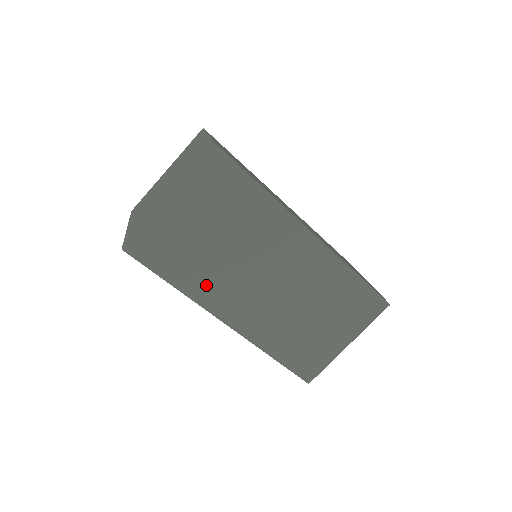
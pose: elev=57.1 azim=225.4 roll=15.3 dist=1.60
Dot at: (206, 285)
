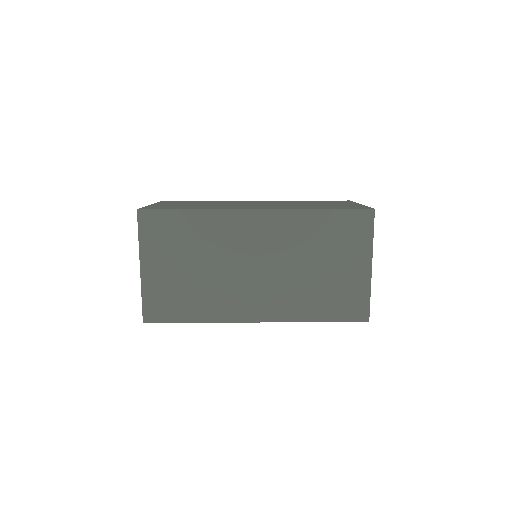
Dot at: (217, 305)
